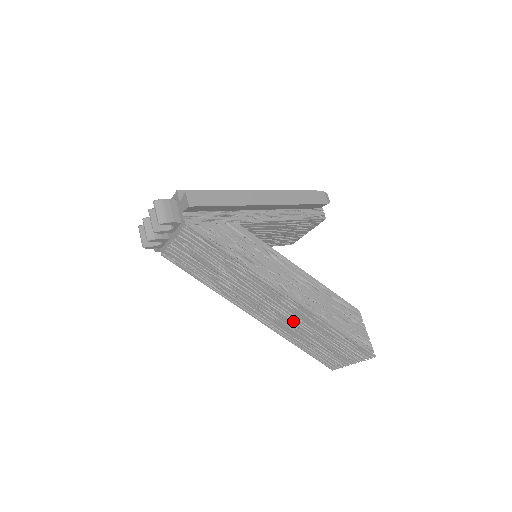
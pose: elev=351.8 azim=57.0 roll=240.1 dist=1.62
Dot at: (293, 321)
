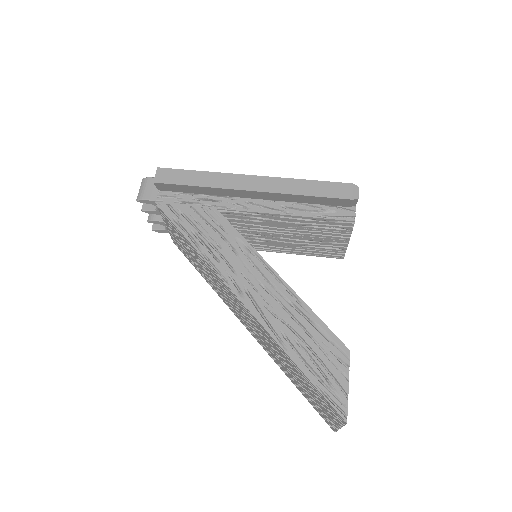
Dot at: (267, 341)
